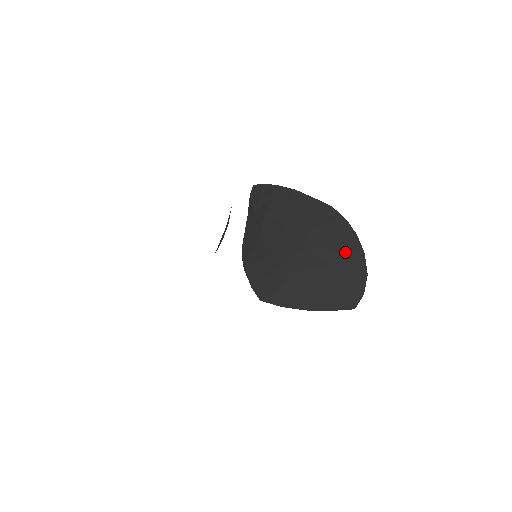
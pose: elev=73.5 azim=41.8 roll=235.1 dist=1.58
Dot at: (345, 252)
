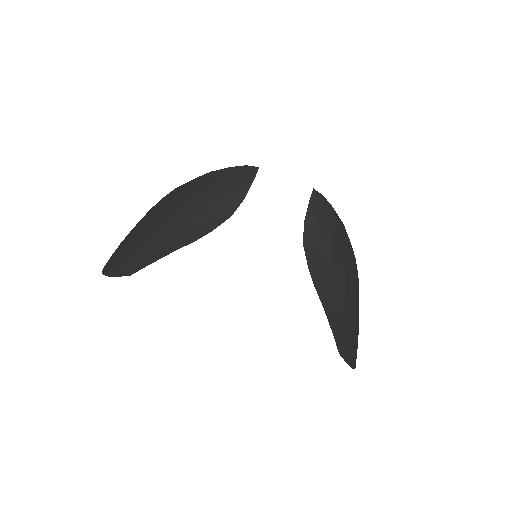
Dot at: occluded
